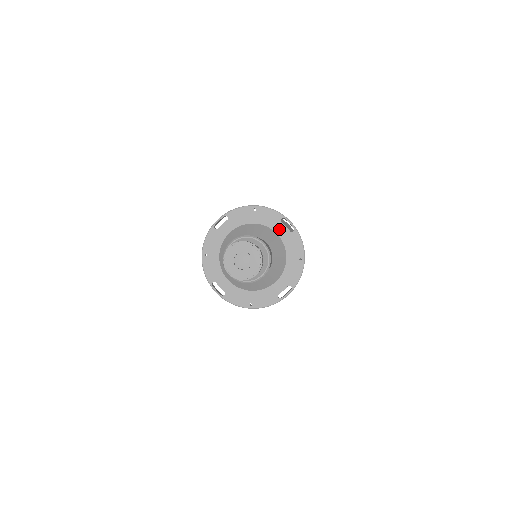
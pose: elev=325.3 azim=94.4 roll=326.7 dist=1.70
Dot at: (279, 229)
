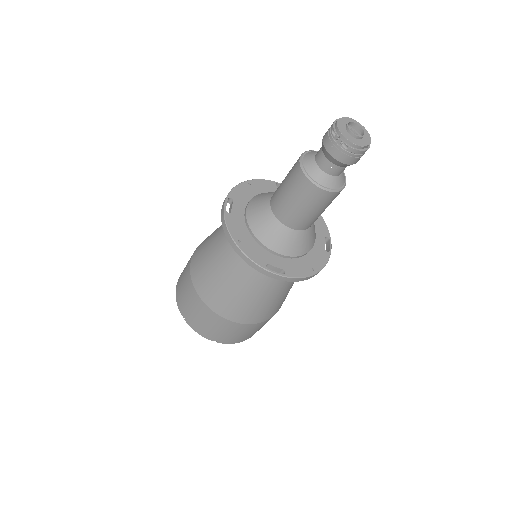
Dot at: occluded
